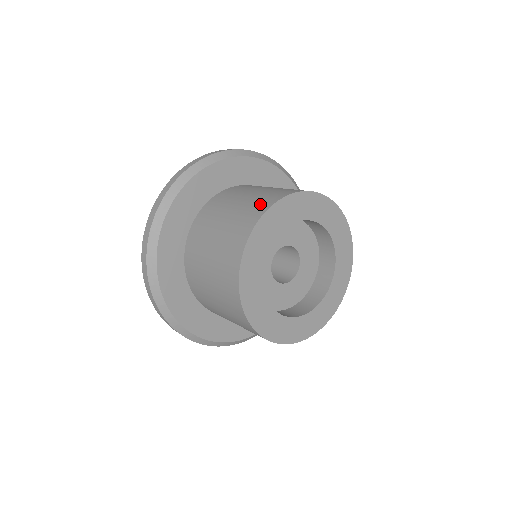
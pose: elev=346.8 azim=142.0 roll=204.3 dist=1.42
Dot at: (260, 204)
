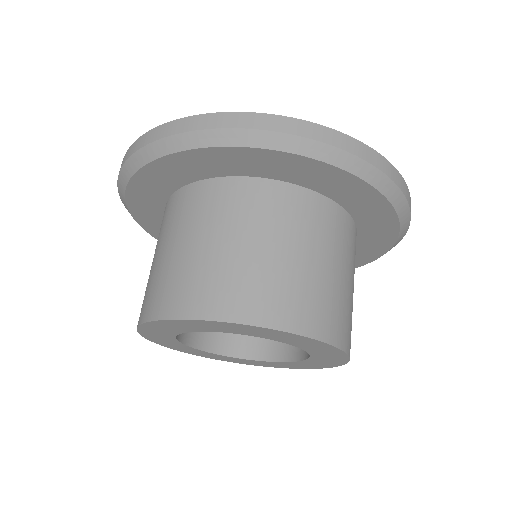
Dot at: (149, 299)
